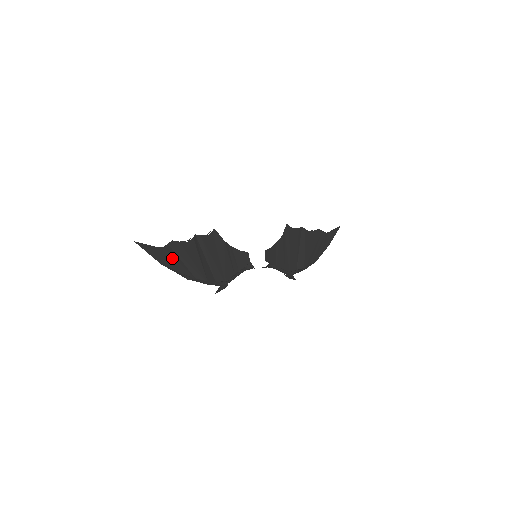
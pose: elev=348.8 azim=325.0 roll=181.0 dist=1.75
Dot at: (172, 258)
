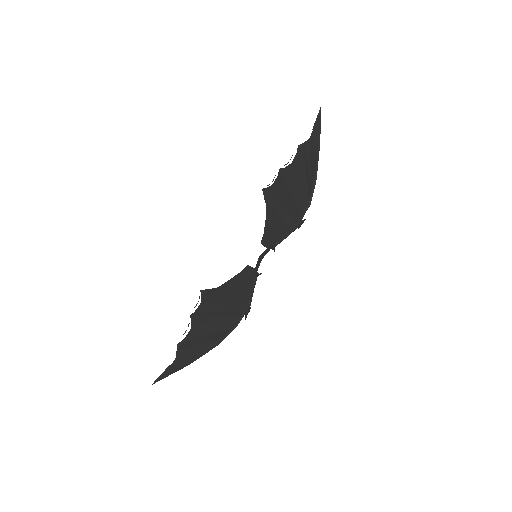
Dot at: (190, 353)
